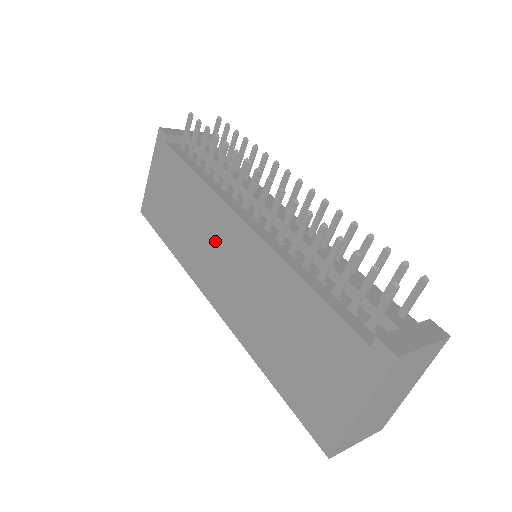
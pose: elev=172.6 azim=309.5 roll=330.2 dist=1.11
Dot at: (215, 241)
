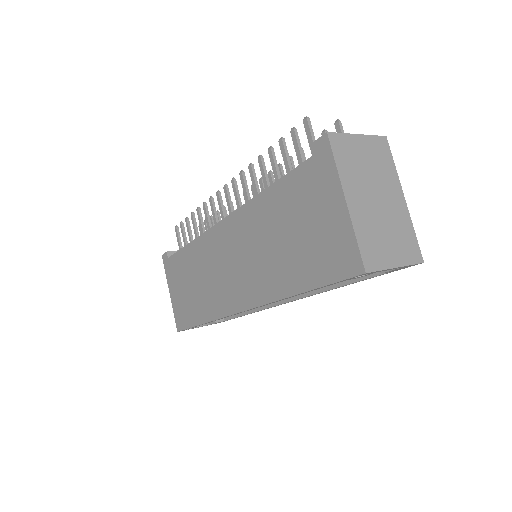
Dot at: (218, 262)
